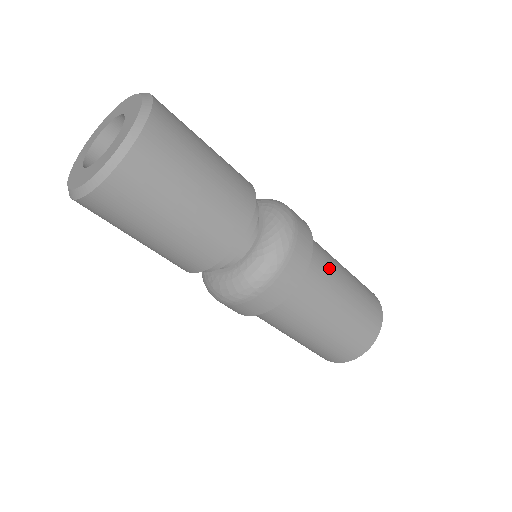
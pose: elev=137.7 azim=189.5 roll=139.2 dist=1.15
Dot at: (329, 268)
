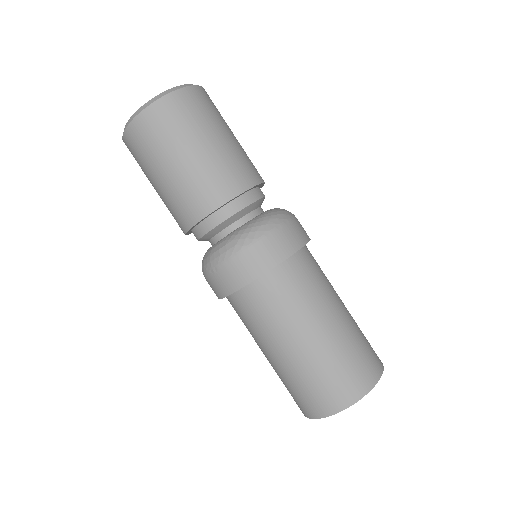
Dot at: (305, 295)
